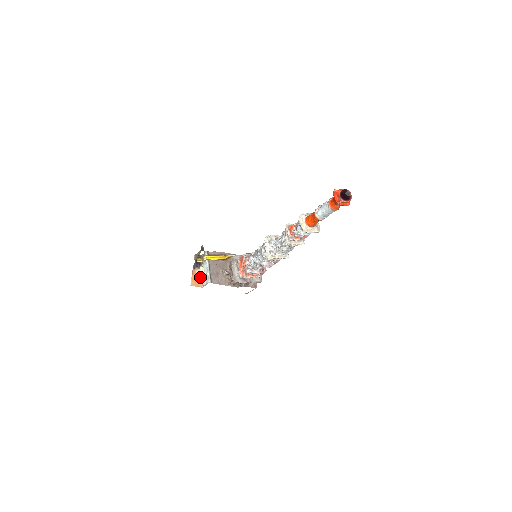
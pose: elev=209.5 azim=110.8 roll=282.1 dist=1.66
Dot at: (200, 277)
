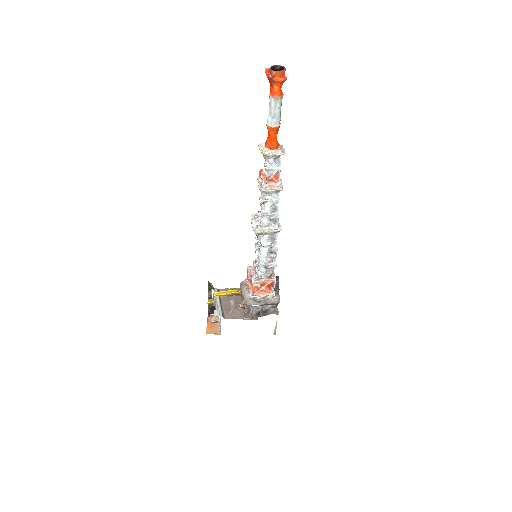
Dot at: (217, 324)
